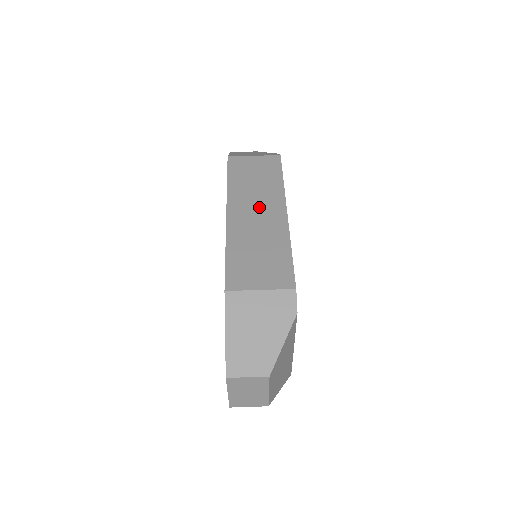
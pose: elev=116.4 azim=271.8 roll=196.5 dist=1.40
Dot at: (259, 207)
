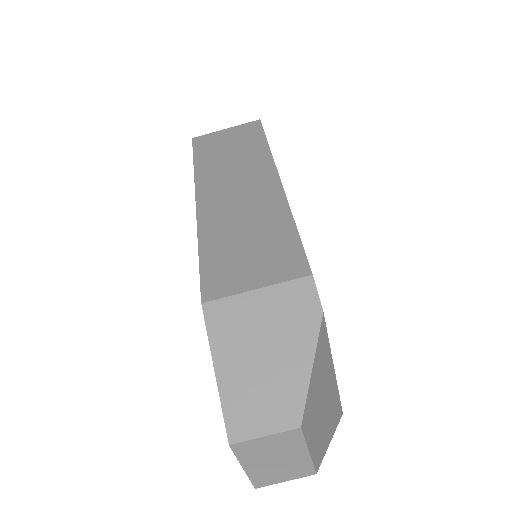
Dot at: (240, 182)
